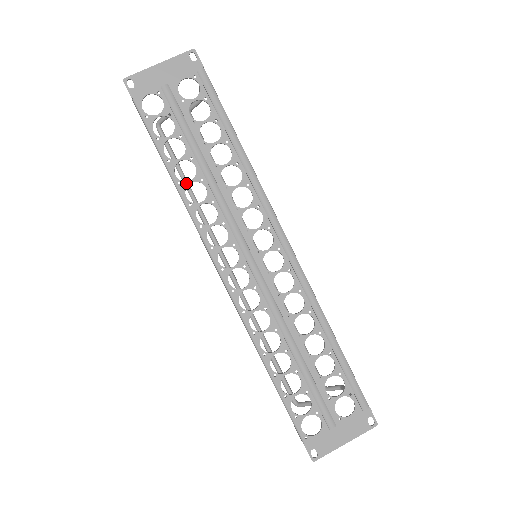
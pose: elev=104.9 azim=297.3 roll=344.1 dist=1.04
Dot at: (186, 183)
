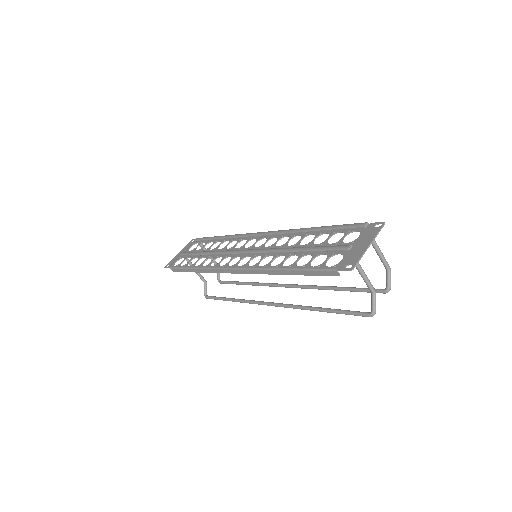
Dot at: (202, 264)
